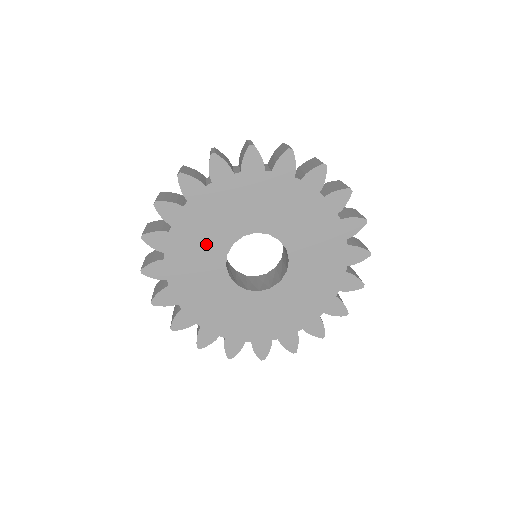
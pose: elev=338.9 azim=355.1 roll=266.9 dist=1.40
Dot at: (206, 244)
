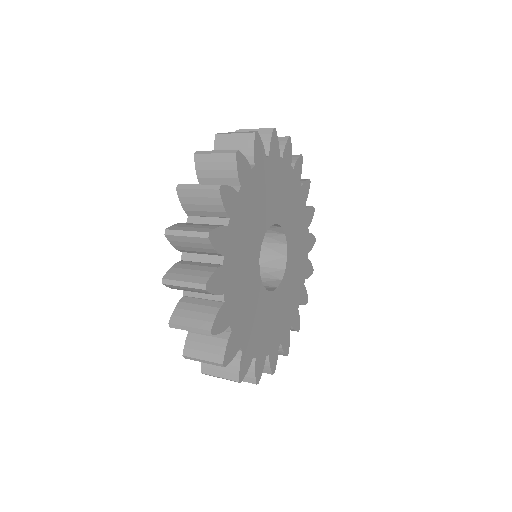
Dot at: (247, 281)
